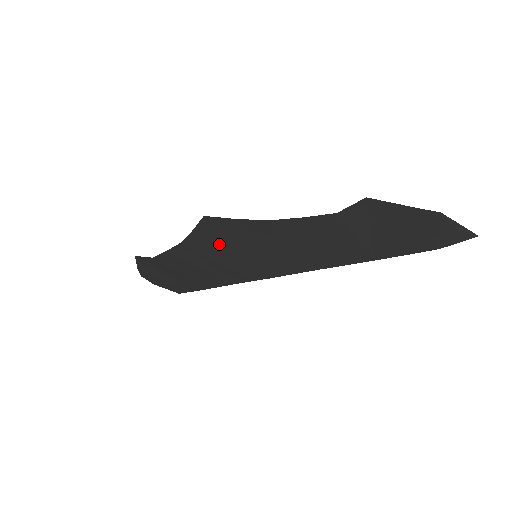
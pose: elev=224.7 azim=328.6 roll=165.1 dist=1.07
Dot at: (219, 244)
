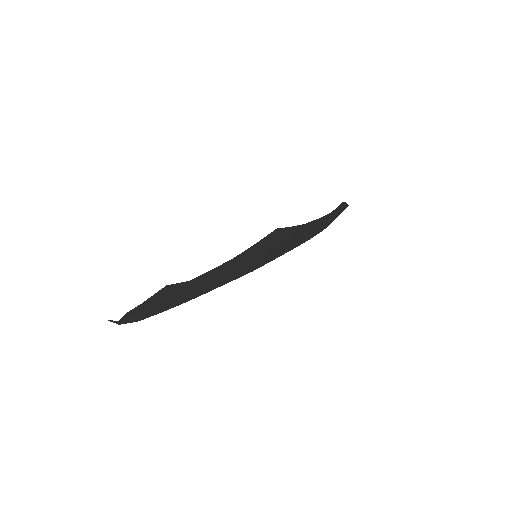
Dot at: (257, 251)
